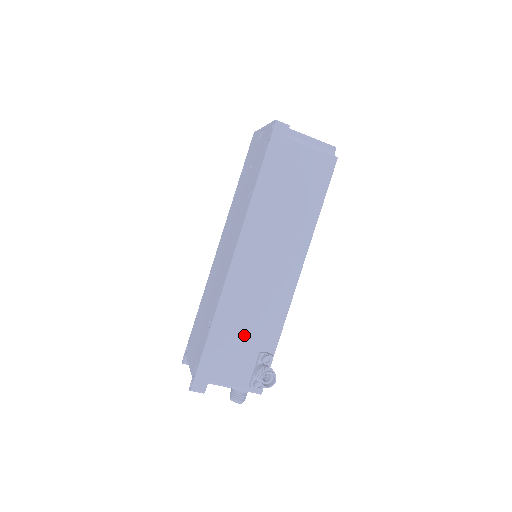
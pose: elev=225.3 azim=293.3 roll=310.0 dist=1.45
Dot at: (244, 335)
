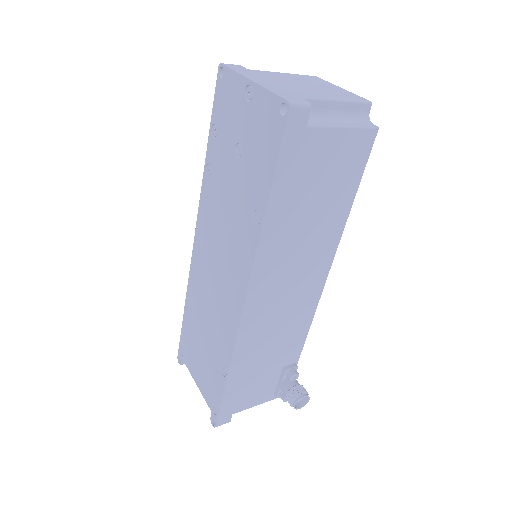
Dot at: (265, 364)
